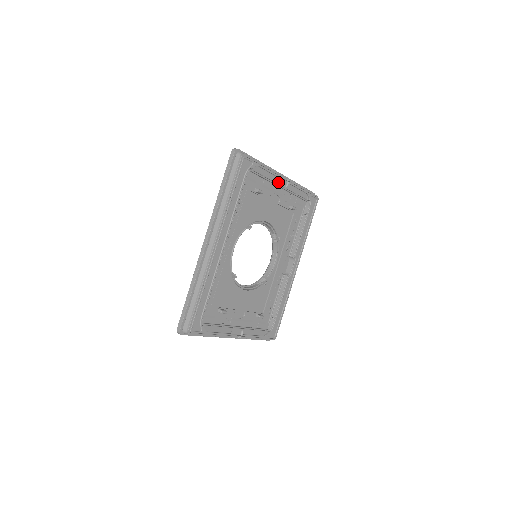
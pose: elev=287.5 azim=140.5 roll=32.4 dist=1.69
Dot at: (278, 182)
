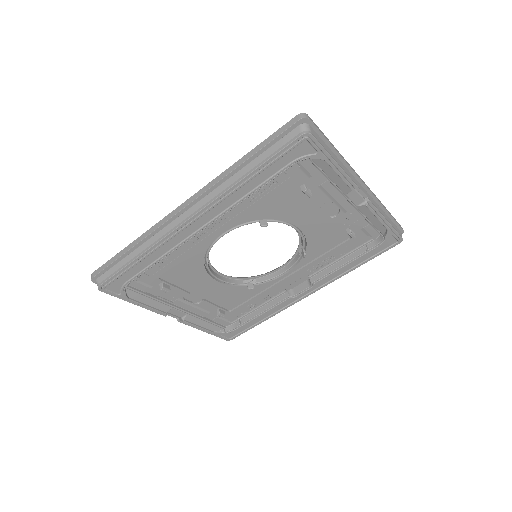
Dot at: (349, 194)
